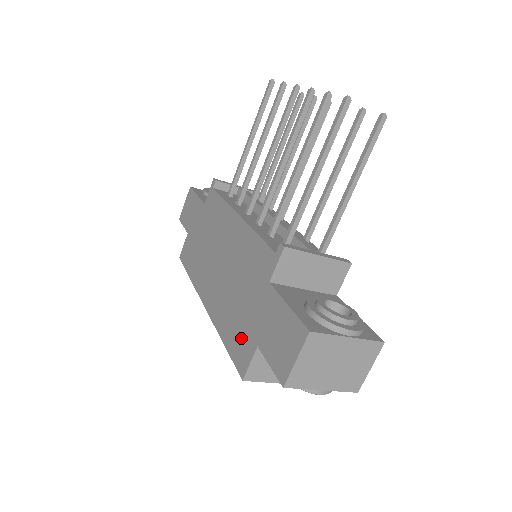
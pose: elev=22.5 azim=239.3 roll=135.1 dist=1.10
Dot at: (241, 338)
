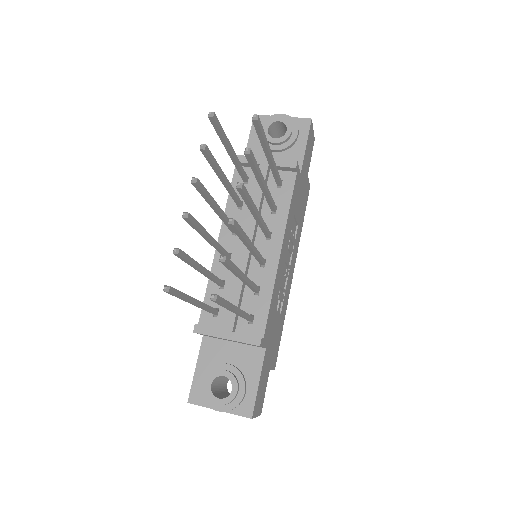
Dot at: occluded
